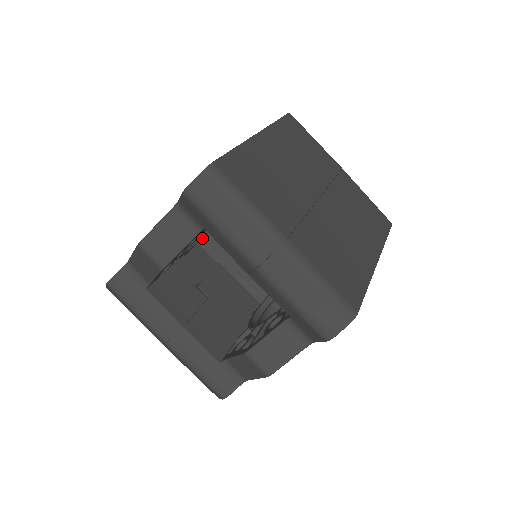
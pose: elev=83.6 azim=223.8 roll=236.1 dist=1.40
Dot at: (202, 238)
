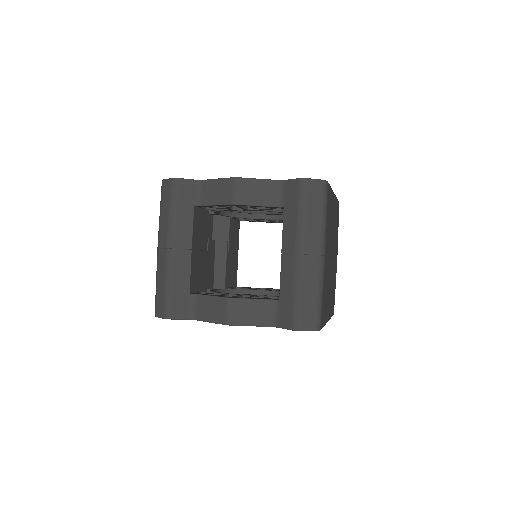
Dot at: (219, 216)
